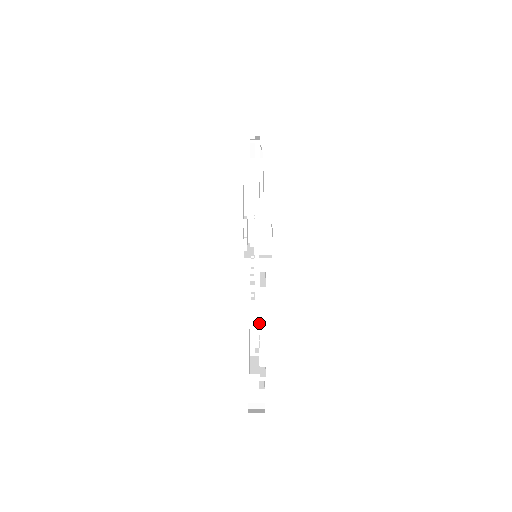
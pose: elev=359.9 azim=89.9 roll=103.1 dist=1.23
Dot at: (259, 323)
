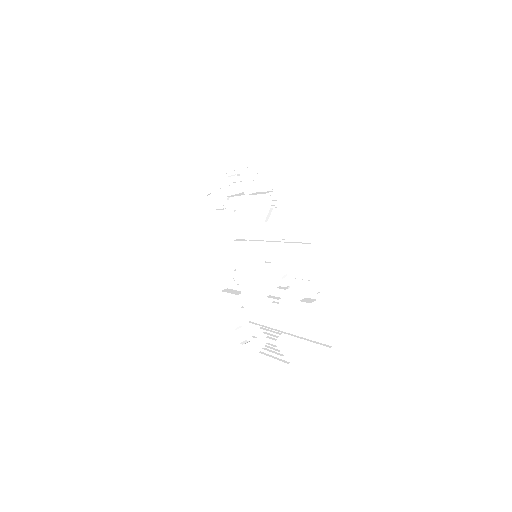
Dot at: (261, 326)
